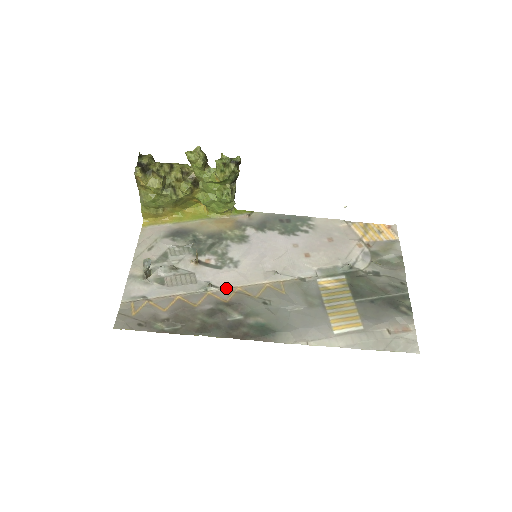
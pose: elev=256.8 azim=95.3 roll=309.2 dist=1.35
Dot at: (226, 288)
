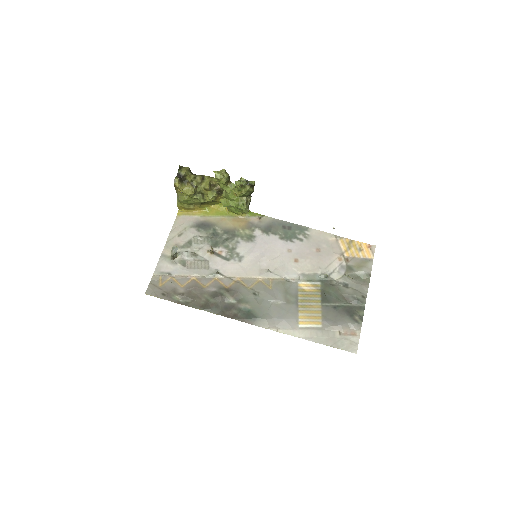
Dot at: (229, 277)
